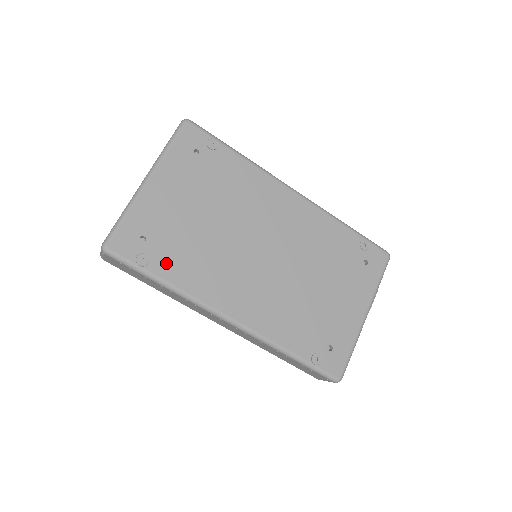
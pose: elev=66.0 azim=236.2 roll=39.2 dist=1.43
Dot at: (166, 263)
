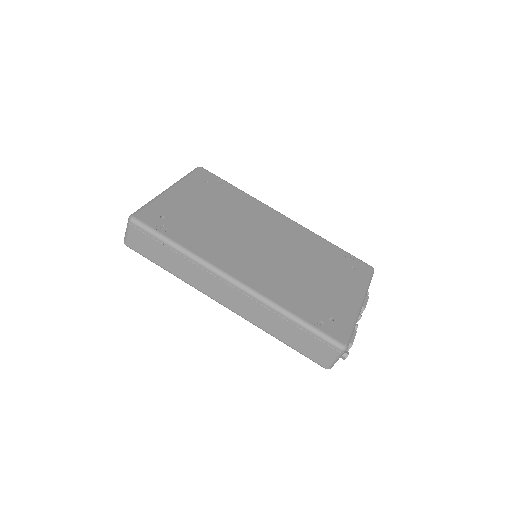
Dot at: (180, 234)
